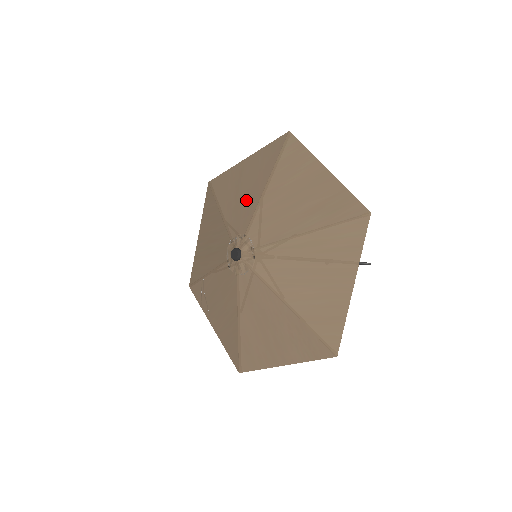
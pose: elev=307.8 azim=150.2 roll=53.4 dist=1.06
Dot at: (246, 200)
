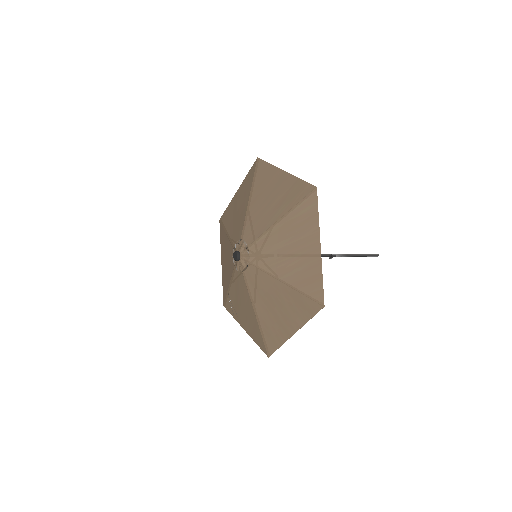
Dot at: (239, 217)
